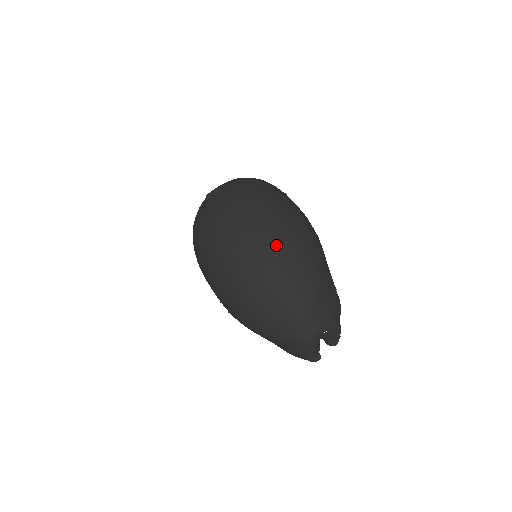
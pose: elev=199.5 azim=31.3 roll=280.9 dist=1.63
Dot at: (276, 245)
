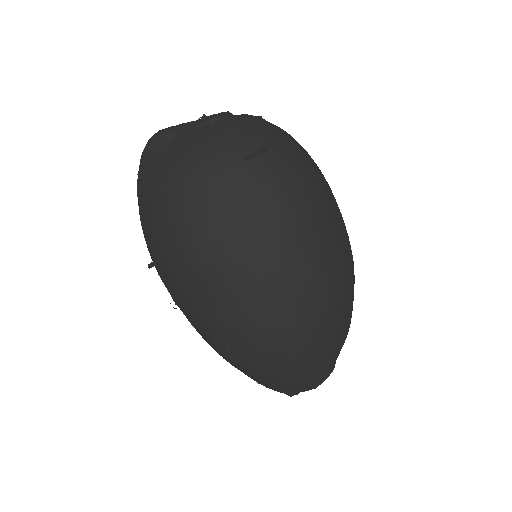
Dot at: (347, 281)
